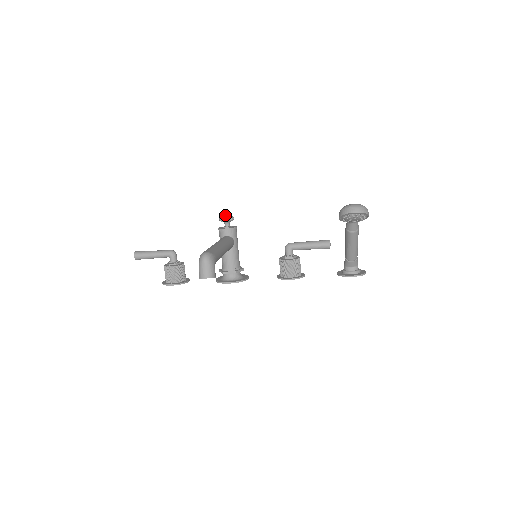
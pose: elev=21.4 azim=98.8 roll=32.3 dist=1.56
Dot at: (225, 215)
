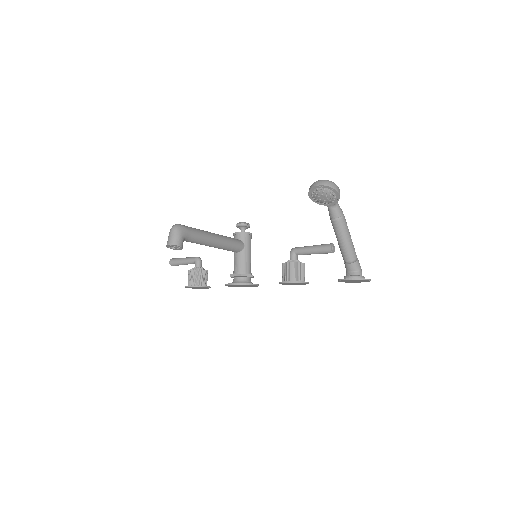
Dot at: (241, 222)
